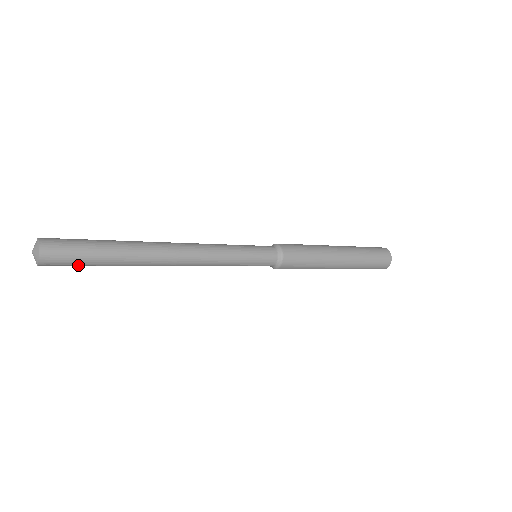
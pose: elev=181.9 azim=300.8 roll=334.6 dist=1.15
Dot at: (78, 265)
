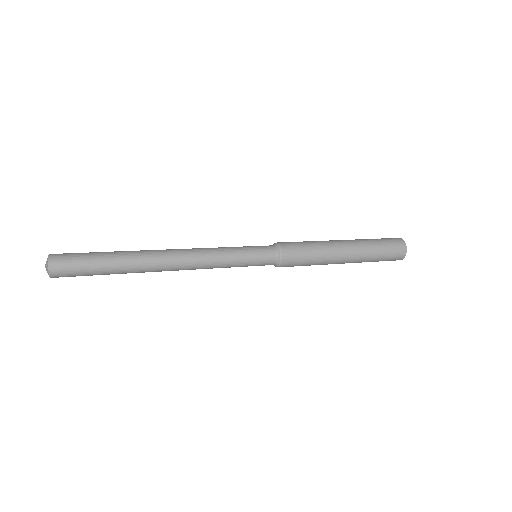
Dot at: (85, 275)
